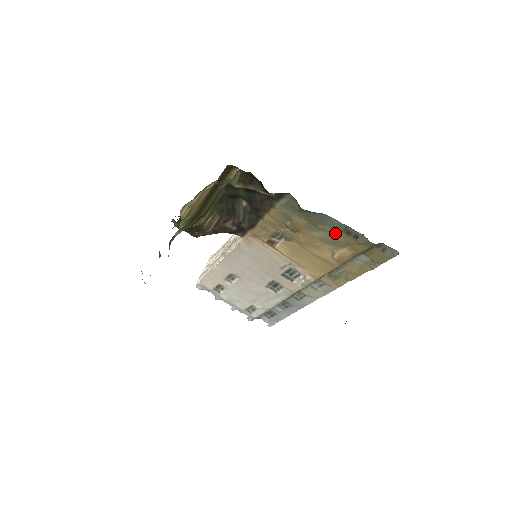
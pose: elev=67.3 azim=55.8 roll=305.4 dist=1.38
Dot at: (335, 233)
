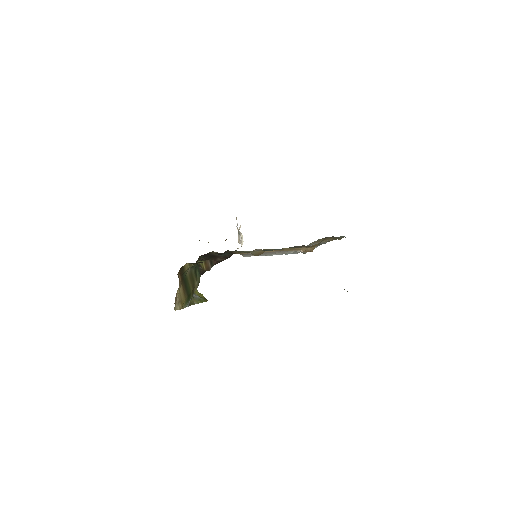
Dot at: (287, 248)
